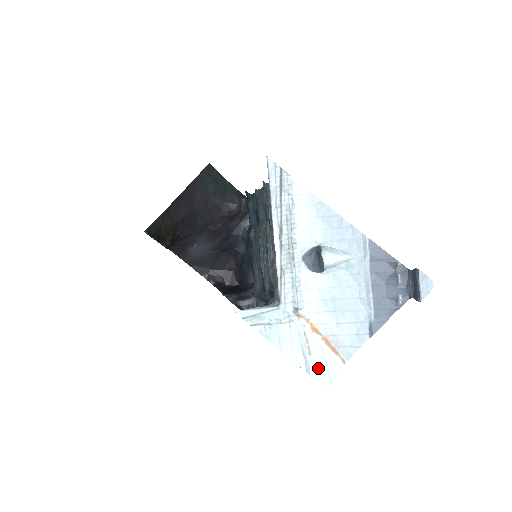
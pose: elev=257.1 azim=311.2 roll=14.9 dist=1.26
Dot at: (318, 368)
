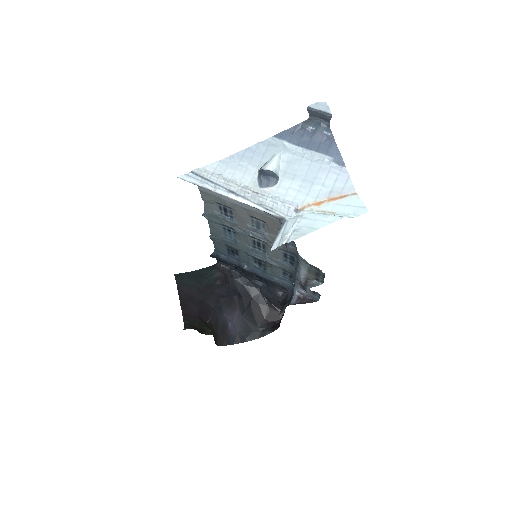
Dot at: (348, 212)
